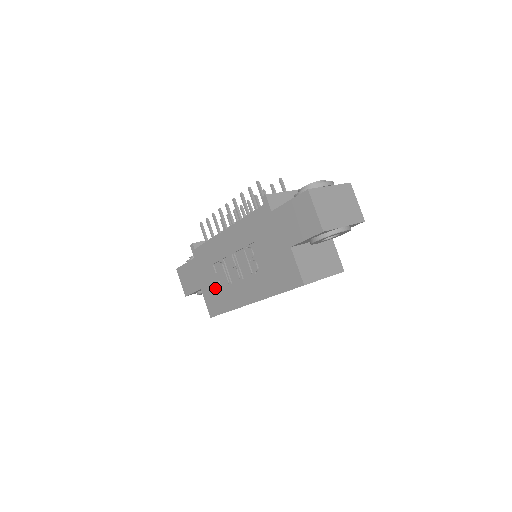
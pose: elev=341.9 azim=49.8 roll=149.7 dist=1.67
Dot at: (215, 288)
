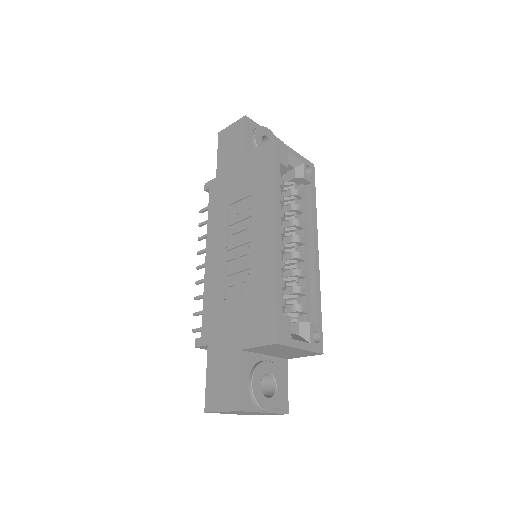
Dot at: (246, 307)
